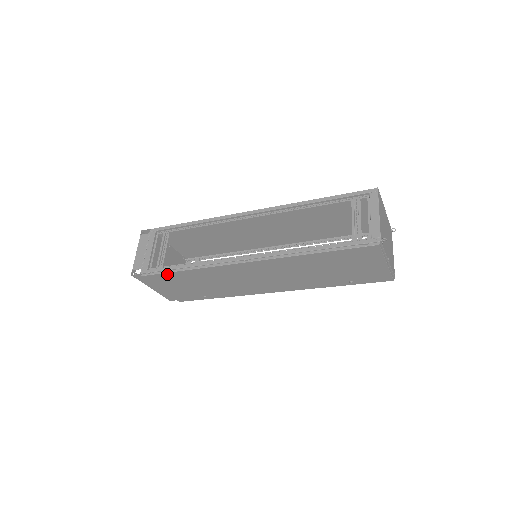
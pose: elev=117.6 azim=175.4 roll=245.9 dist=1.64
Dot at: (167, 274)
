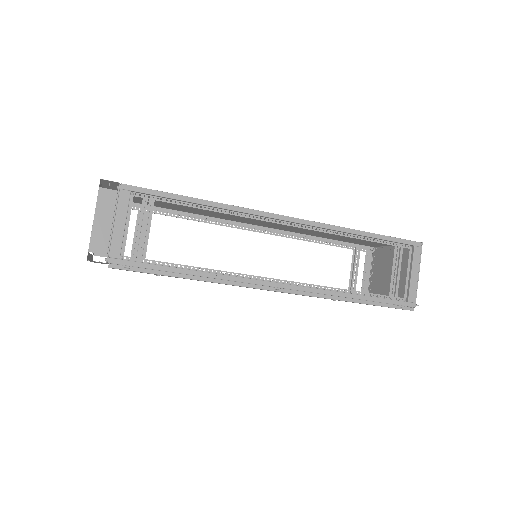
Dot at: (153, 273)
